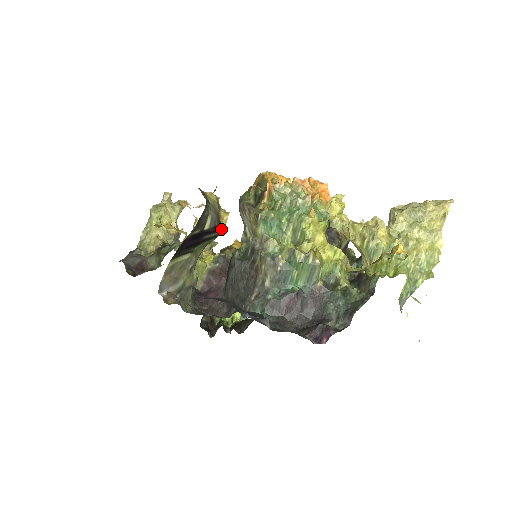
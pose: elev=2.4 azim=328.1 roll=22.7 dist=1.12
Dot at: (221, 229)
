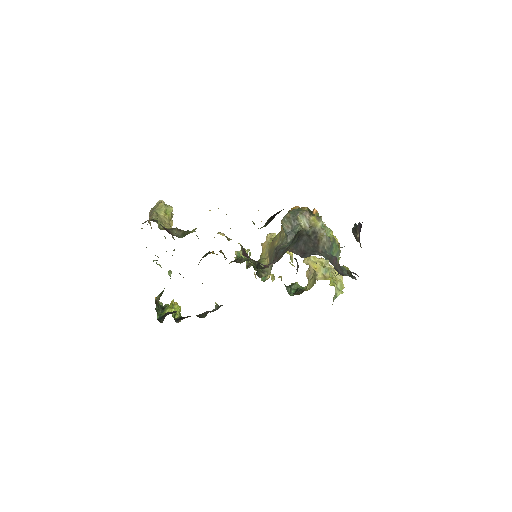
Dot at: occluded
